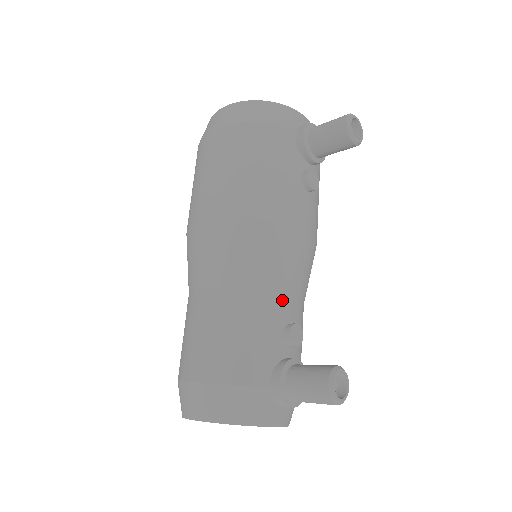
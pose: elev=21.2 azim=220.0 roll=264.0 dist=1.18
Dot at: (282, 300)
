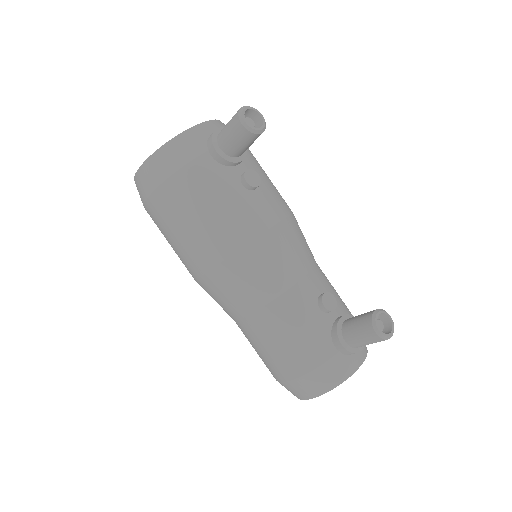
Dot at: (301, 287)
